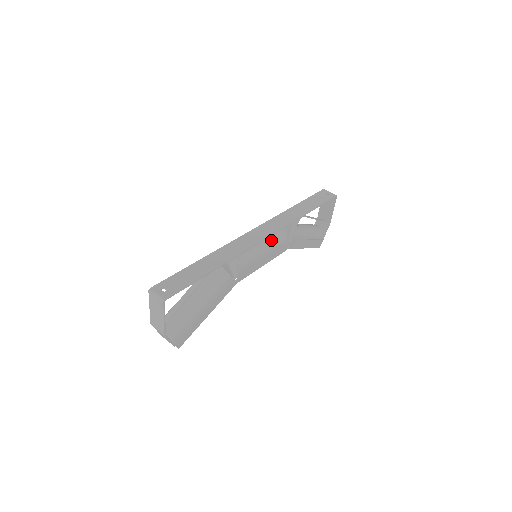
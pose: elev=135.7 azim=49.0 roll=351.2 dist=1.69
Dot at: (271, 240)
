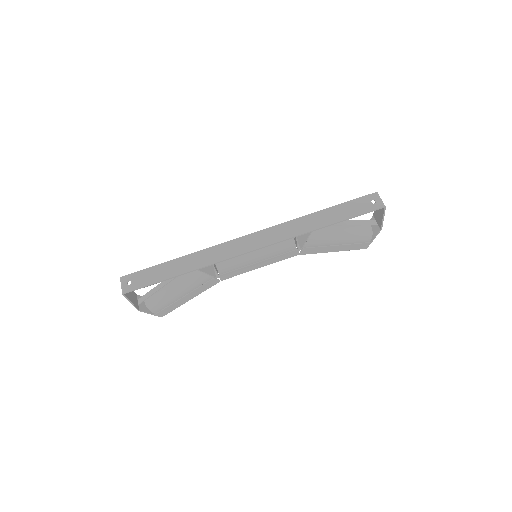
Dot at: (270, 247)
